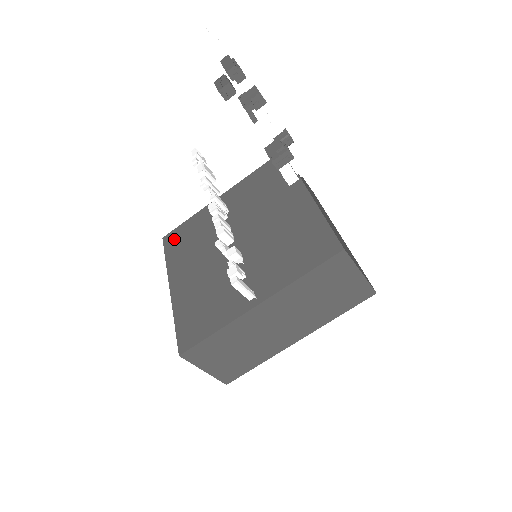
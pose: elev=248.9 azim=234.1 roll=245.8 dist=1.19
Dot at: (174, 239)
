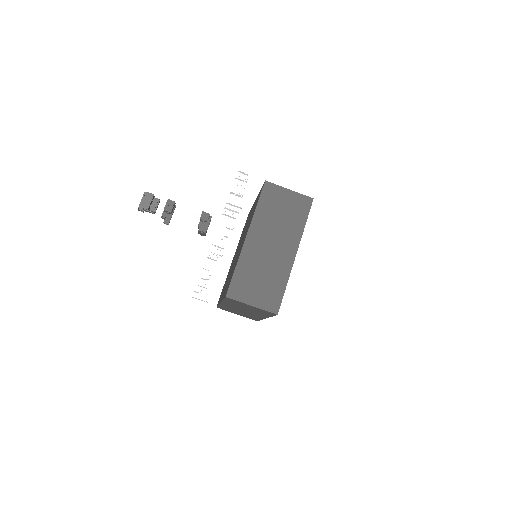
Dot at: occluded
